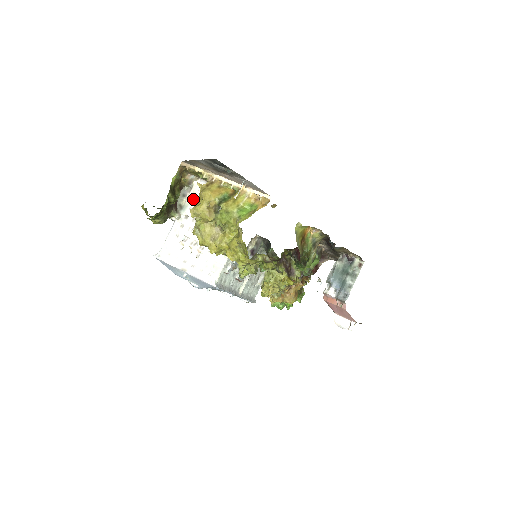
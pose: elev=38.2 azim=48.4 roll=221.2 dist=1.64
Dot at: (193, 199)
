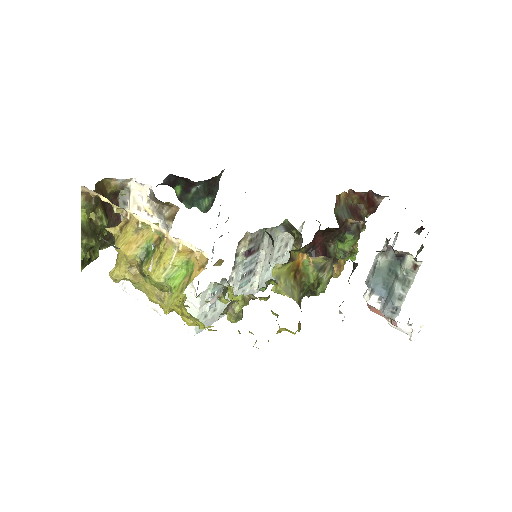
Dot at: (136, 209)
